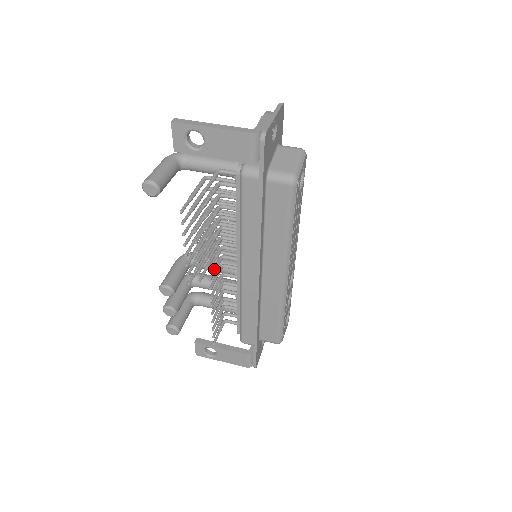
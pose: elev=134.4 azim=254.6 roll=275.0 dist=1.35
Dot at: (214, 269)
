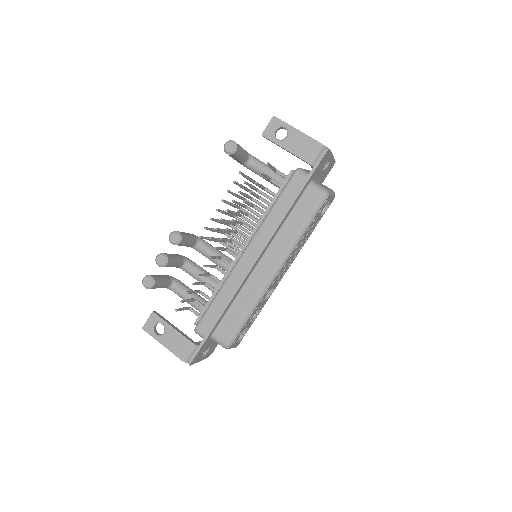
Dot at: (226, 238)
